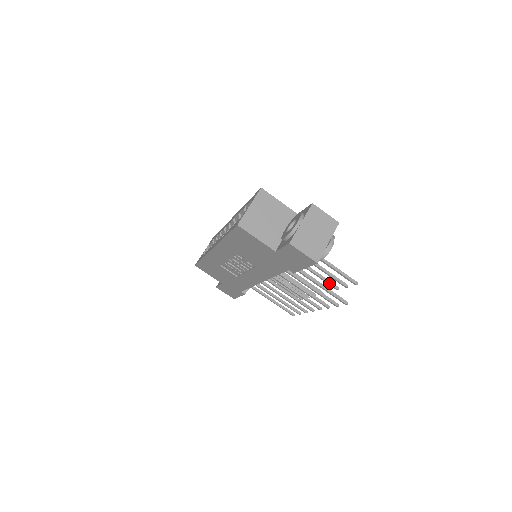
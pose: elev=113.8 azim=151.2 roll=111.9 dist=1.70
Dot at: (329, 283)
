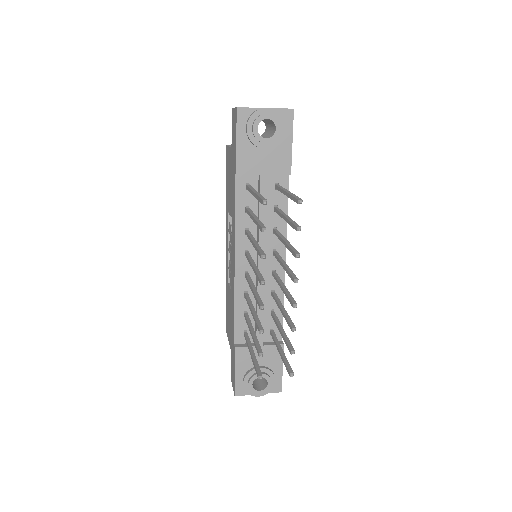
Dot at: (292, 249)
